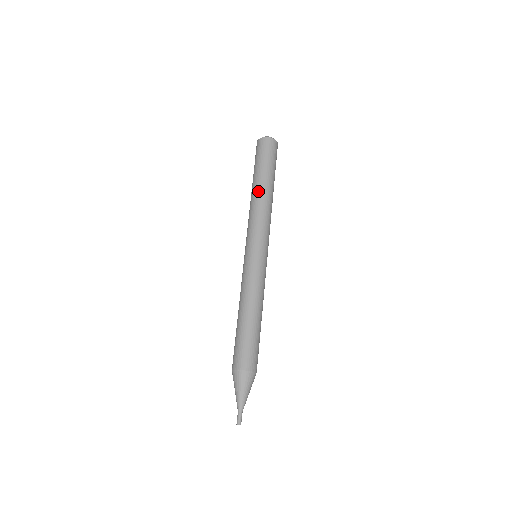
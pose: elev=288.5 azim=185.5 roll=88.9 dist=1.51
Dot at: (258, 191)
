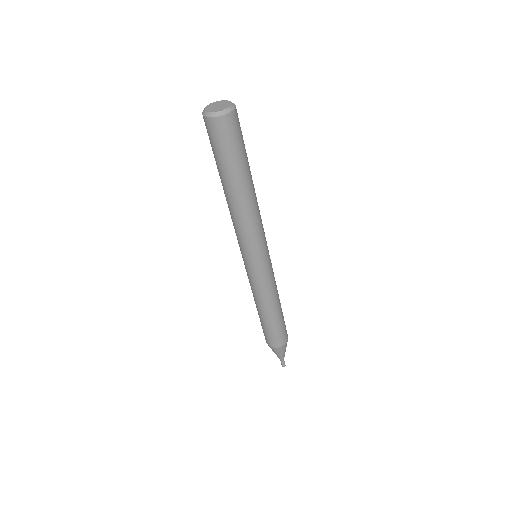
Dot at: (225, 196)
